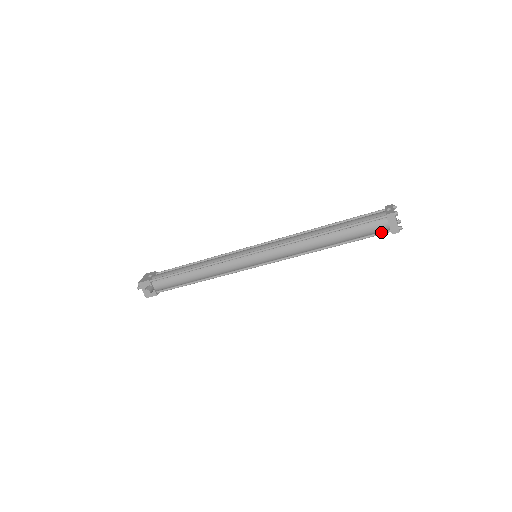
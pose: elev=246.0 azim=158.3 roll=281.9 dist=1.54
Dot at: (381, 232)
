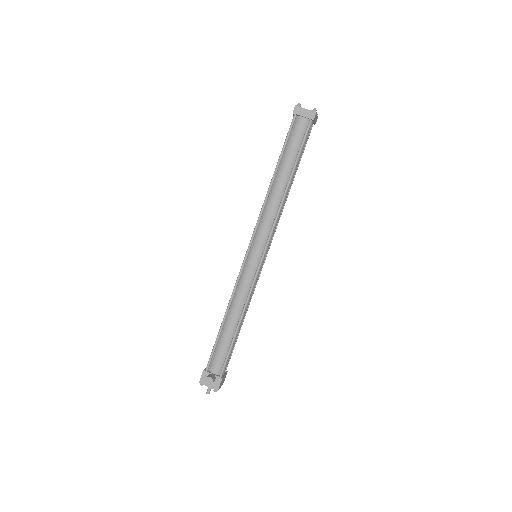
Dot at: (306, 128)
